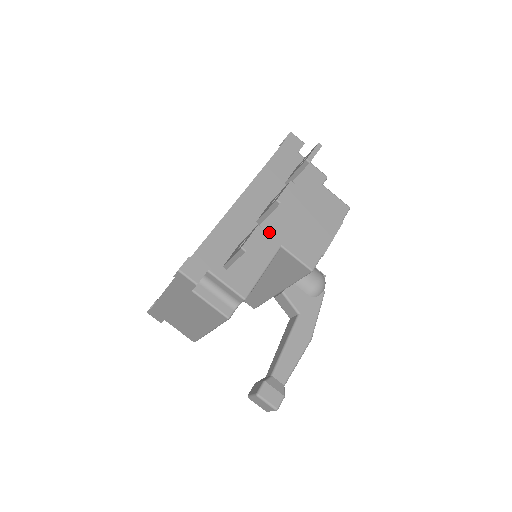
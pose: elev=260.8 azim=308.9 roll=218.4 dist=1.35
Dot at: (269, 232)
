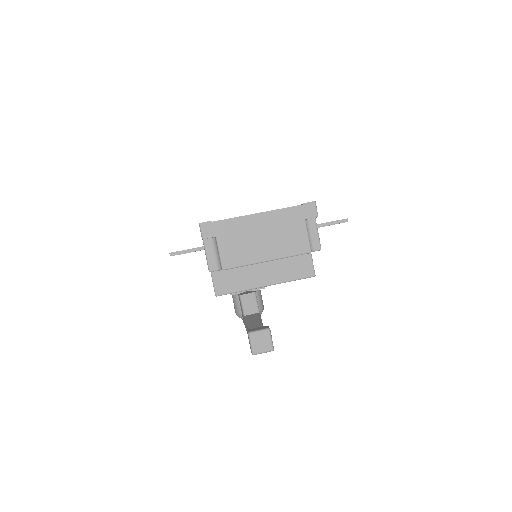
Dot at: occluded
